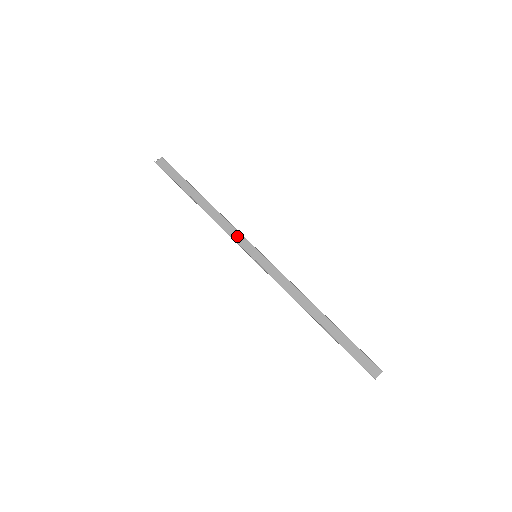
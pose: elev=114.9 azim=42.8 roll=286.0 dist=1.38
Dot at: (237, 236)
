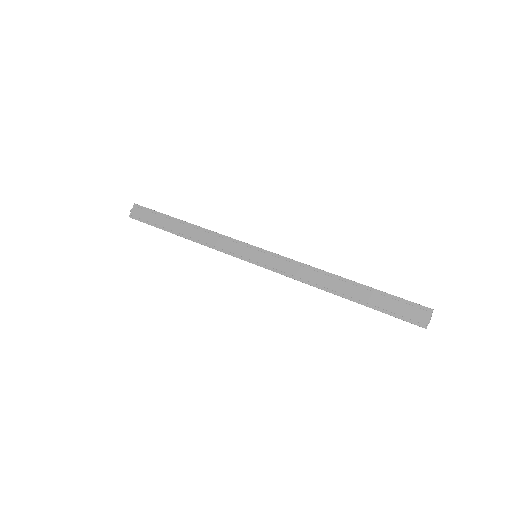
Dot at: (234, 243)
